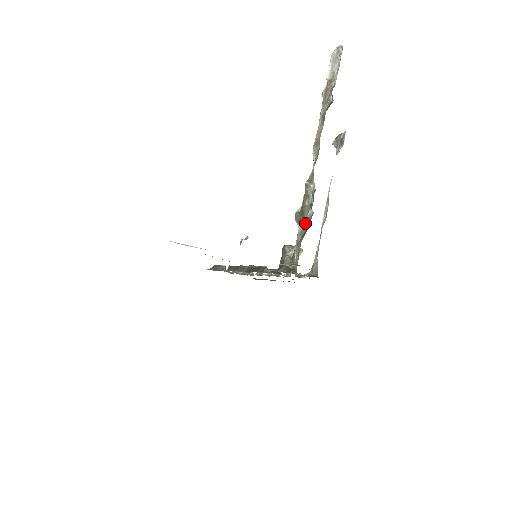
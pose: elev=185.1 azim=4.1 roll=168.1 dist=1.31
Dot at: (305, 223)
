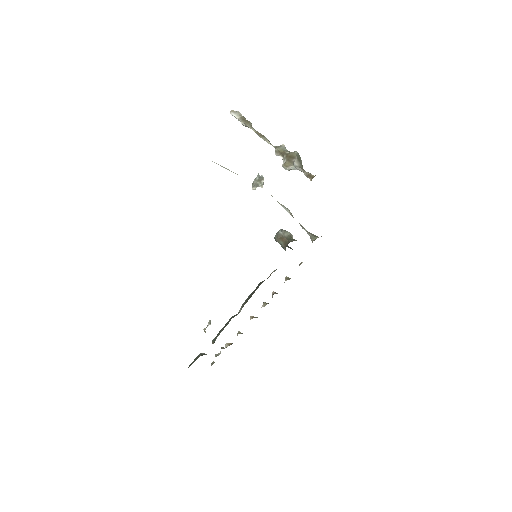
Dot at: (298, 159)
